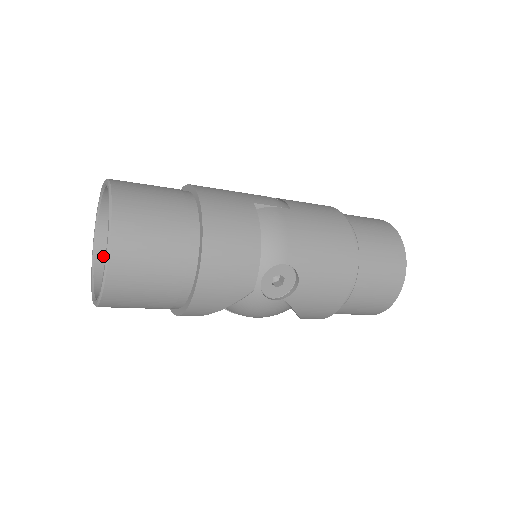
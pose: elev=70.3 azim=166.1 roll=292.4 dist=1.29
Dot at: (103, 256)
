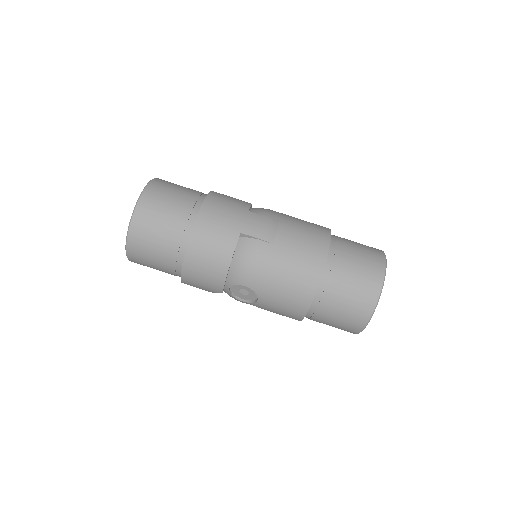
Dot at: occluded
